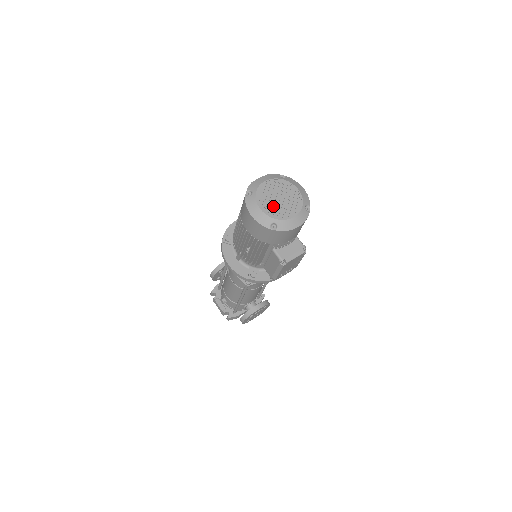
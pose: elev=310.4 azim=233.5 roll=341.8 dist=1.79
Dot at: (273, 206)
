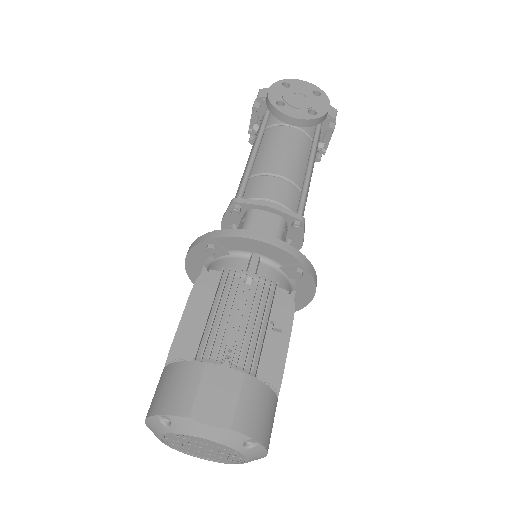
Dot at: (184, 445)
